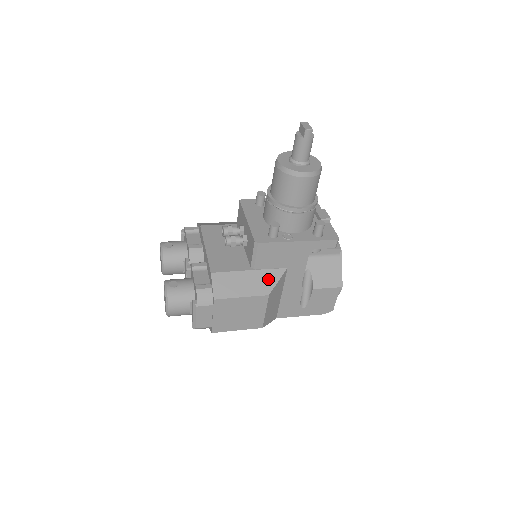
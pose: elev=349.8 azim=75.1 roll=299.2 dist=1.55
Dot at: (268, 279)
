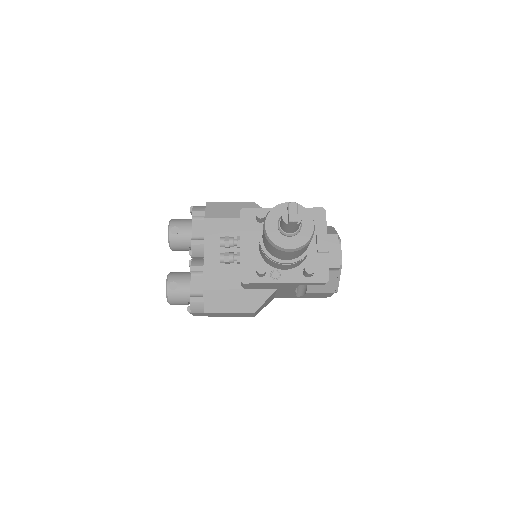
Dot at: (256, 298)
